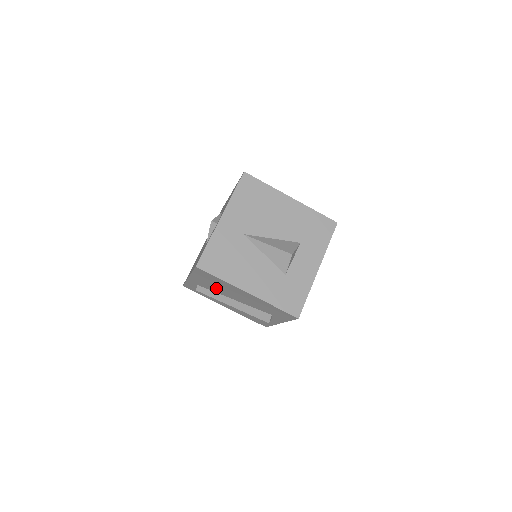
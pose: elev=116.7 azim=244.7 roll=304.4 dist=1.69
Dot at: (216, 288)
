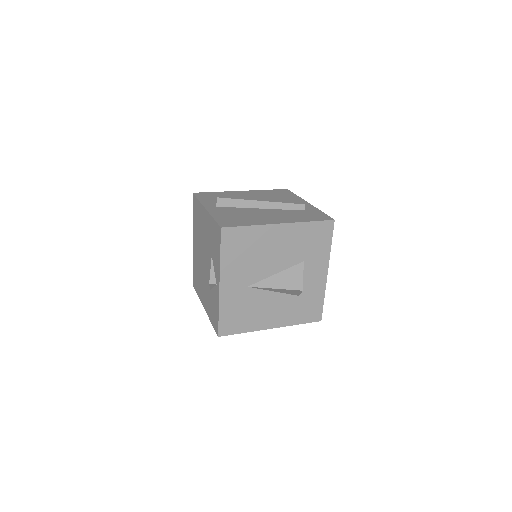
Dot at: occluded
